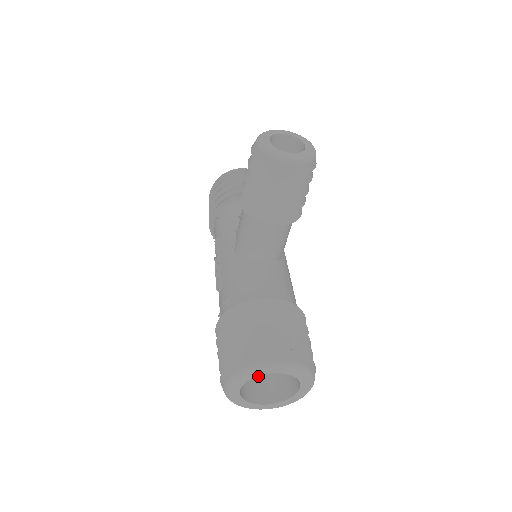
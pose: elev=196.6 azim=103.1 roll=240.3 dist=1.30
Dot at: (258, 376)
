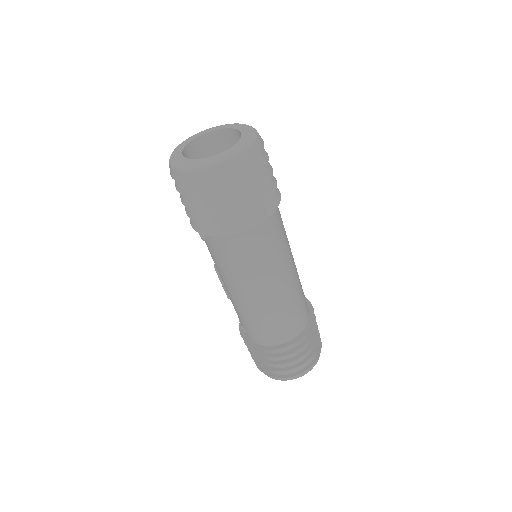
Dot at: occluded
